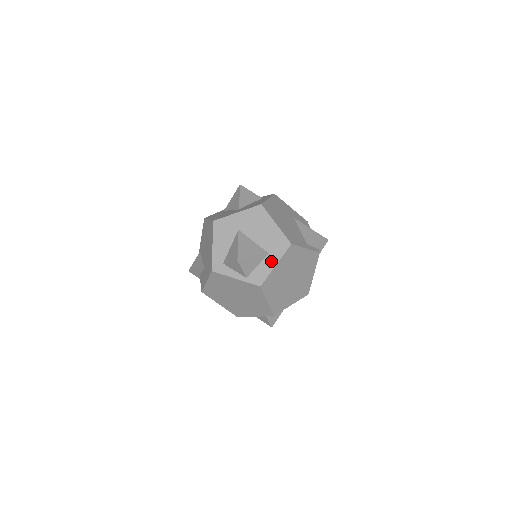
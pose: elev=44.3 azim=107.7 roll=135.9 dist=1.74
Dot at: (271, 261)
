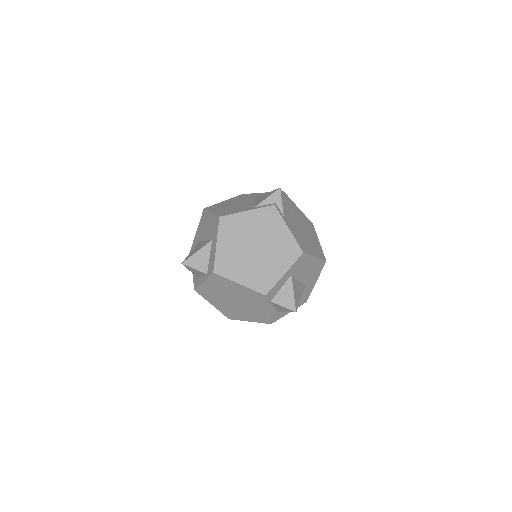
Dot at: (214, 244)
